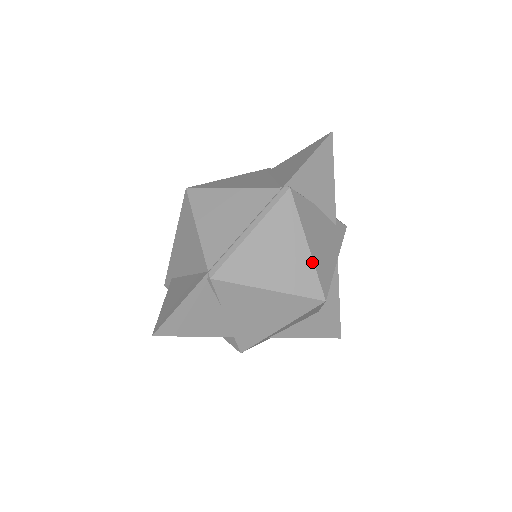
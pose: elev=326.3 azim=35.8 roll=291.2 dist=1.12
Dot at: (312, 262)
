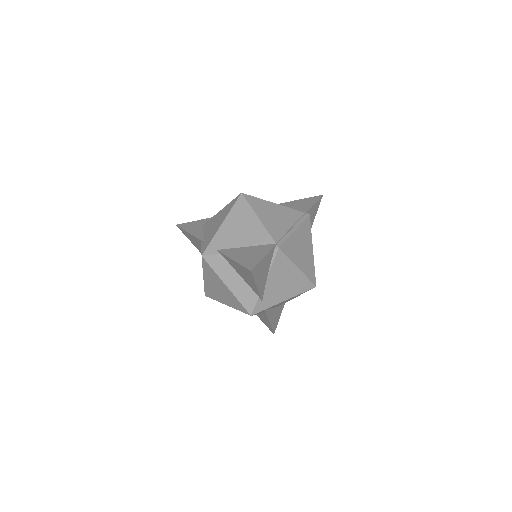
Dot at: occluded
